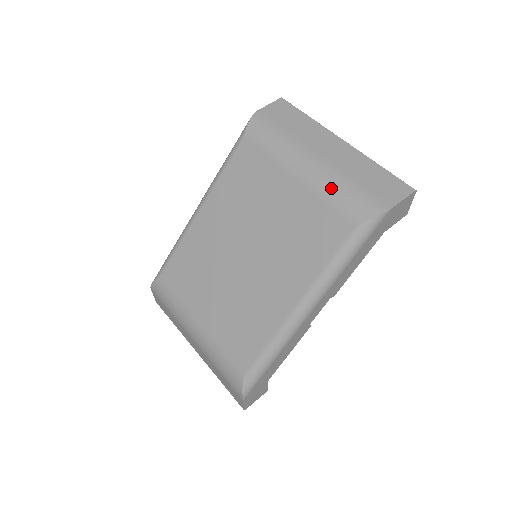
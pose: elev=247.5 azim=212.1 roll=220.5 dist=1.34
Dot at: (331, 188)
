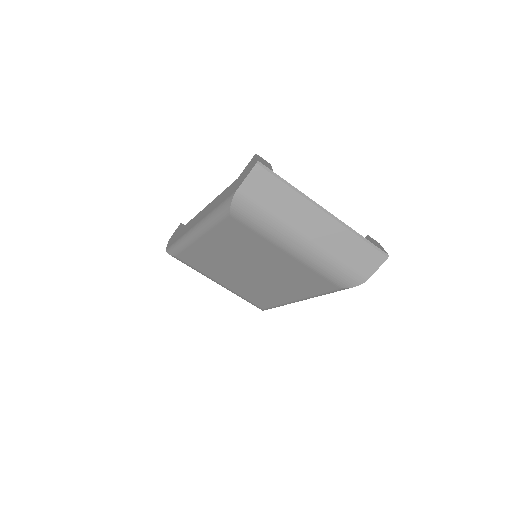
Dot at: (320, 266)
